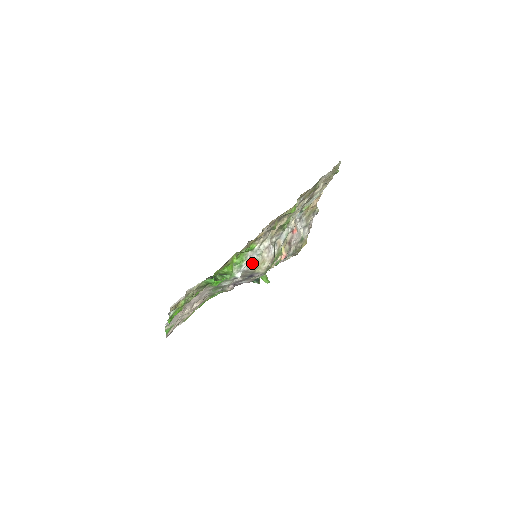
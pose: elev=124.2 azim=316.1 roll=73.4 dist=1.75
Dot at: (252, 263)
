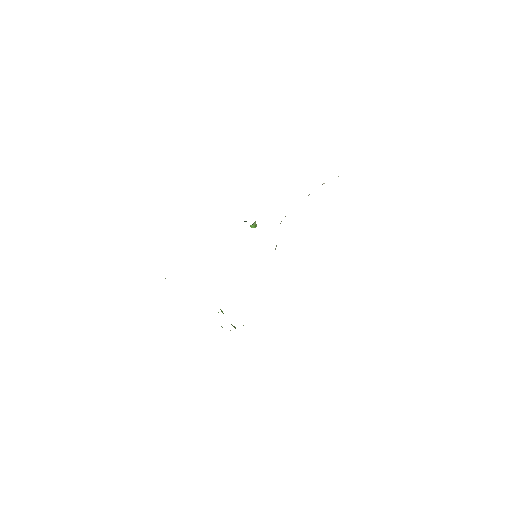
Dot at: occluded
